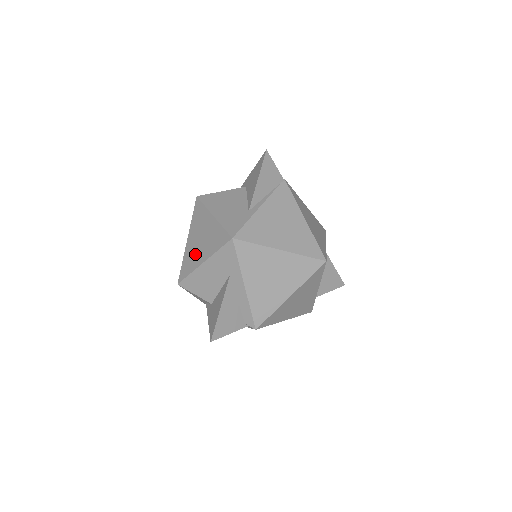
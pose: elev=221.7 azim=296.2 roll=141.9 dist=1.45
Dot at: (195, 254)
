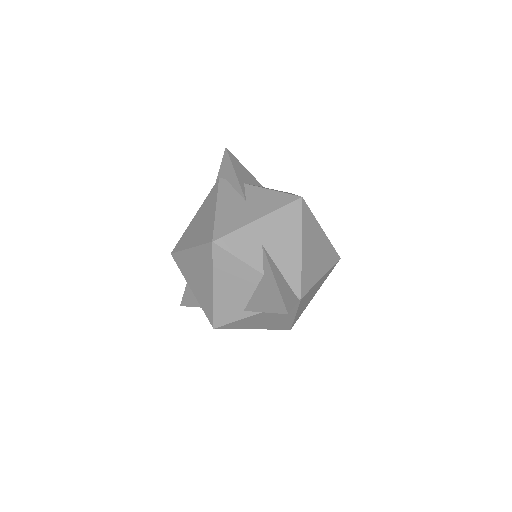
Dot at: (189, 273)
